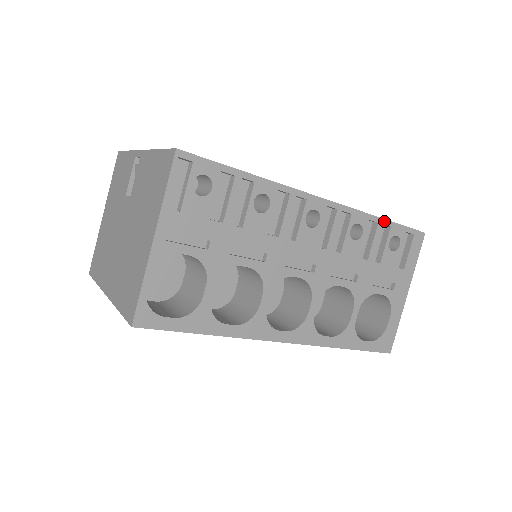
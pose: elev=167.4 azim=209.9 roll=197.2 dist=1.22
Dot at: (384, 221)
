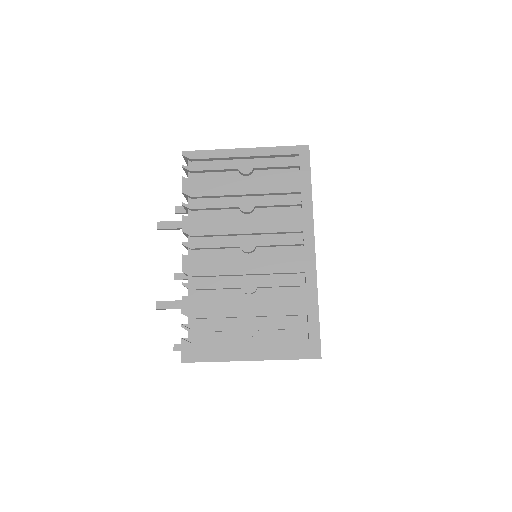
Dot at: occluded
